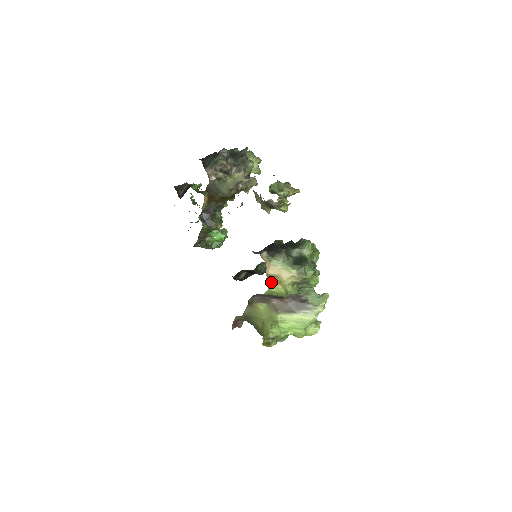
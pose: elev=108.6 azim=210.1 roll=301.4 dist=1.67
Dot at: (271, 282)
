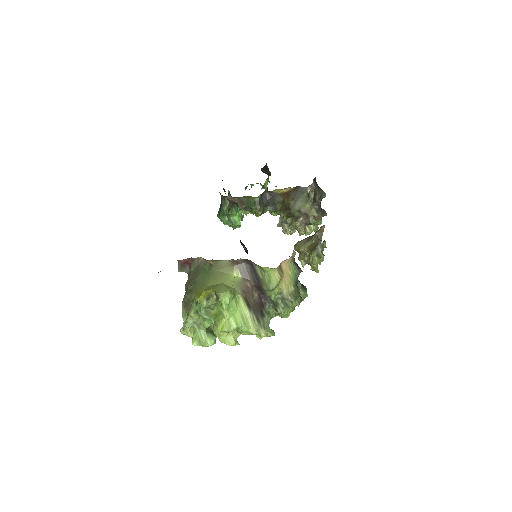
Dot at: (278, 269)
